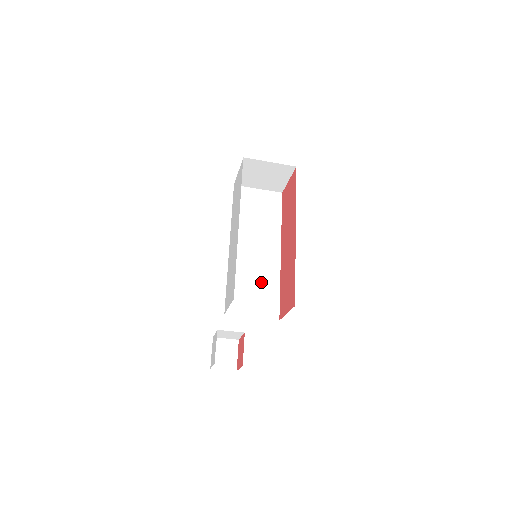
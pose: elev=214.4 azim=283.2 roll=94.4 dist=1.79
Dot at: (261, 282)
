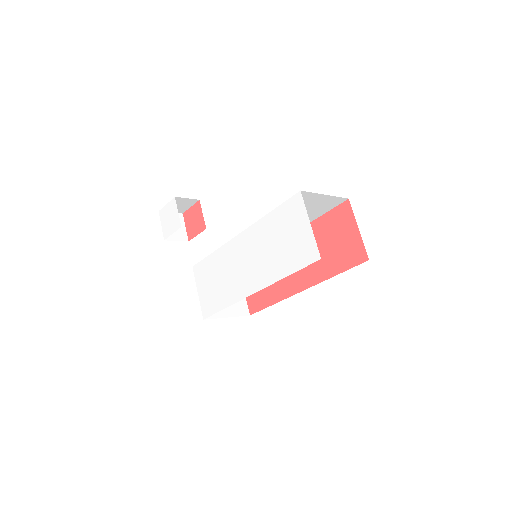
Dot at: occluded
